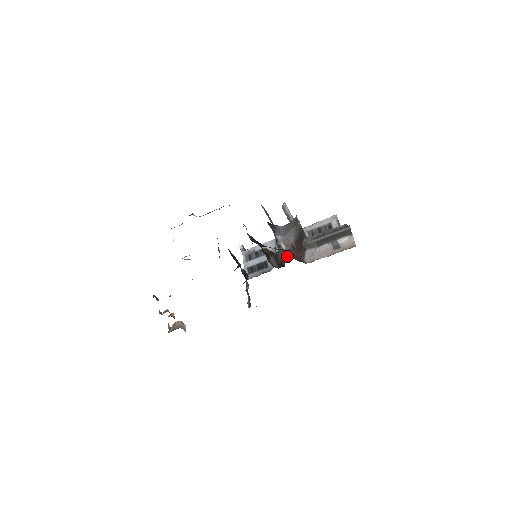
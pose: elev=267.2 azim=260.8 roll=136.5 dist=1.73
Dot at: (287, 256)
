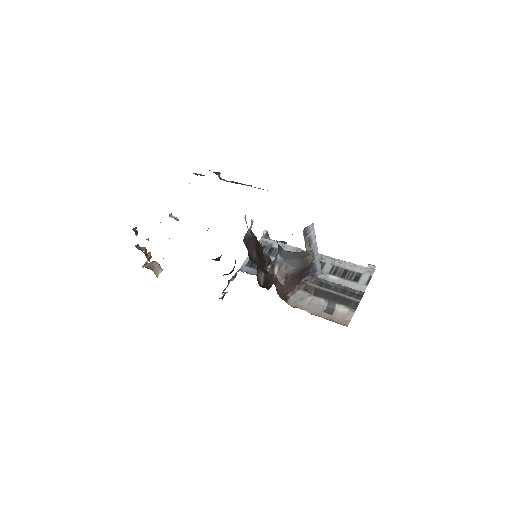
Dot at: occluded
